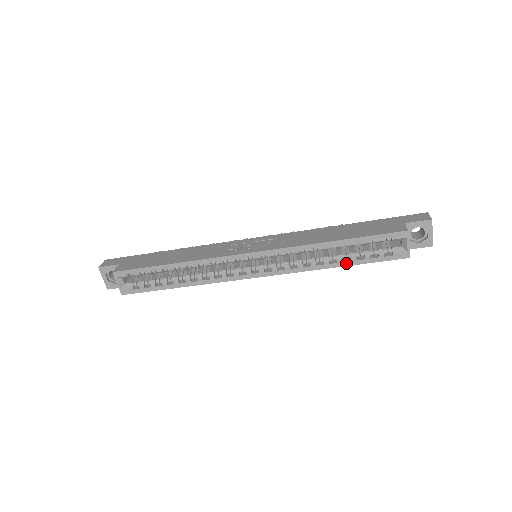
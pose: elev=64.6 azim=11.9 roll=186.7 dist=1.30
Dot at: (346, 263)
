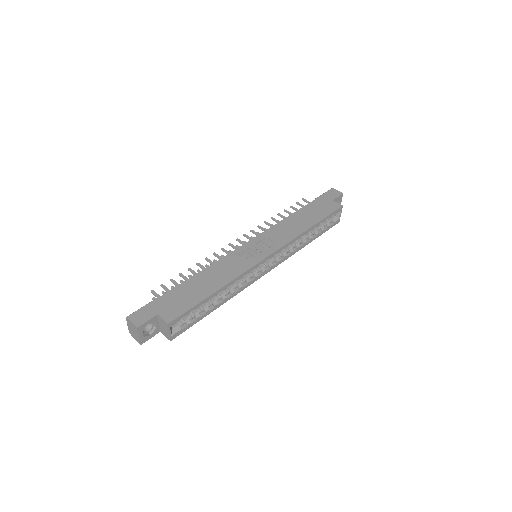
Dot at: (313, 239)
